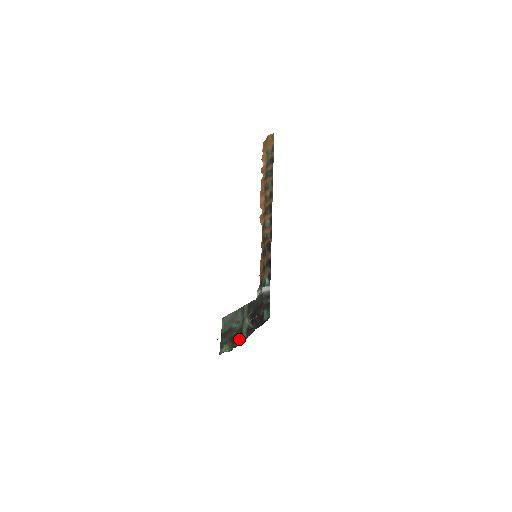
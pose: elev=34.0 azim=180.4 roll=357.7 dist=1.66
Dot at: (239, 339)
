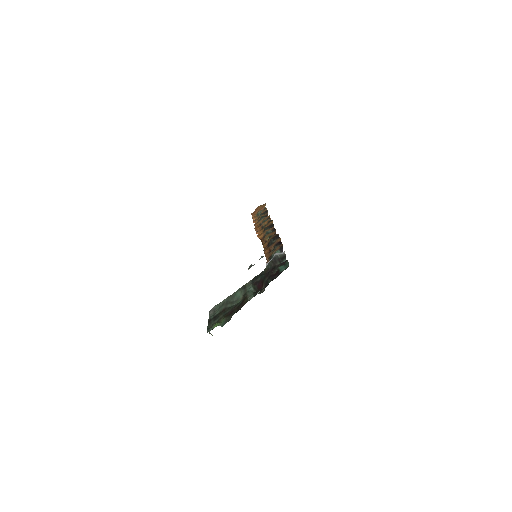
Dot at: (241, 305)
